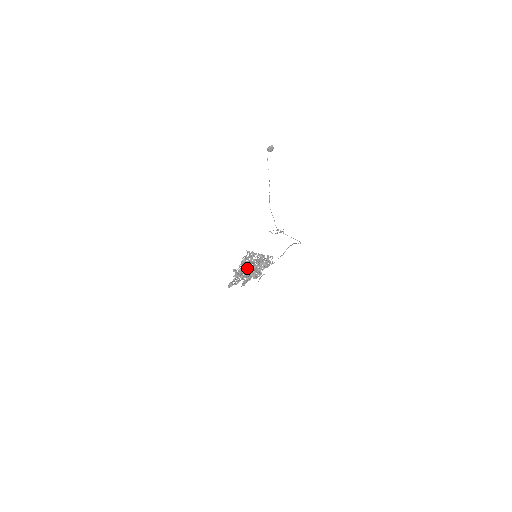
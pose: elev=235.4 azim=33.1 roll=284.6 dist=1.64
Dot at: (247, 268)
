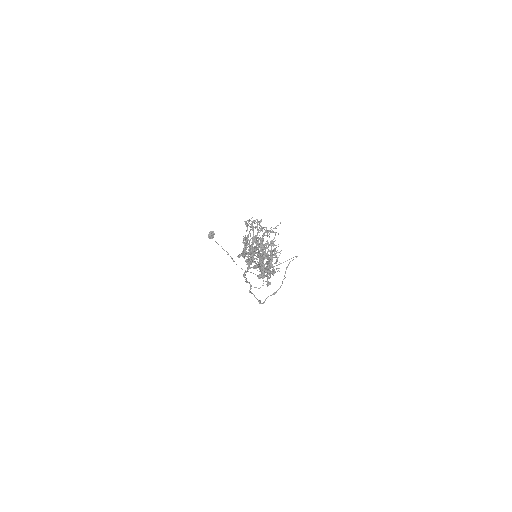
Dot at: (255, 223)
